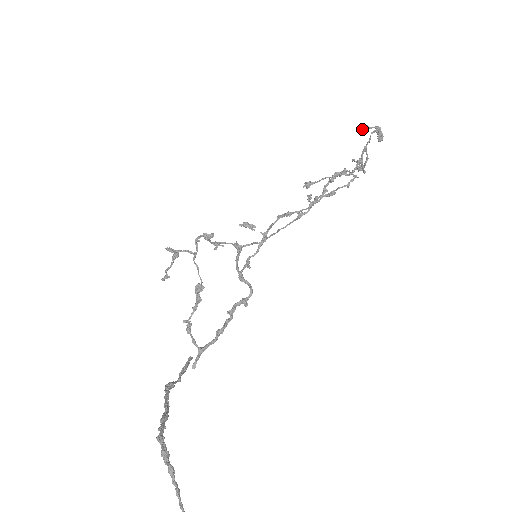
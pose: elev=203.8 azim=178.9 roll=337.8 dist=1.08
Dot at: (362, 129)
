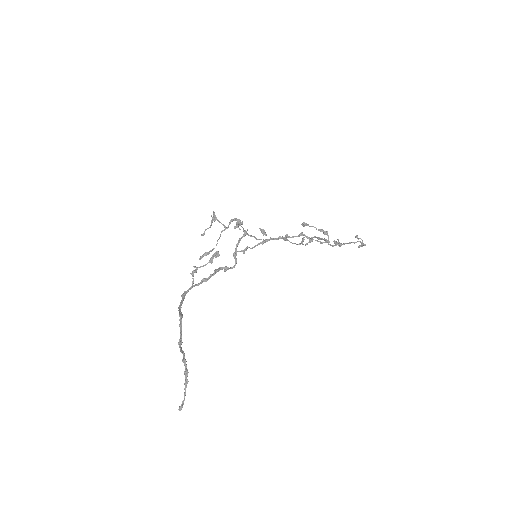
Dot at: occluded
